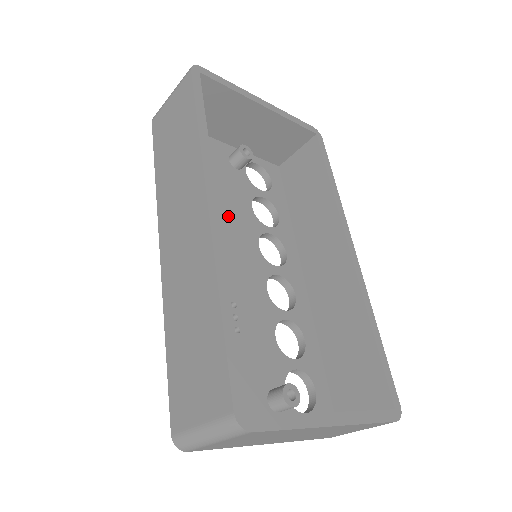
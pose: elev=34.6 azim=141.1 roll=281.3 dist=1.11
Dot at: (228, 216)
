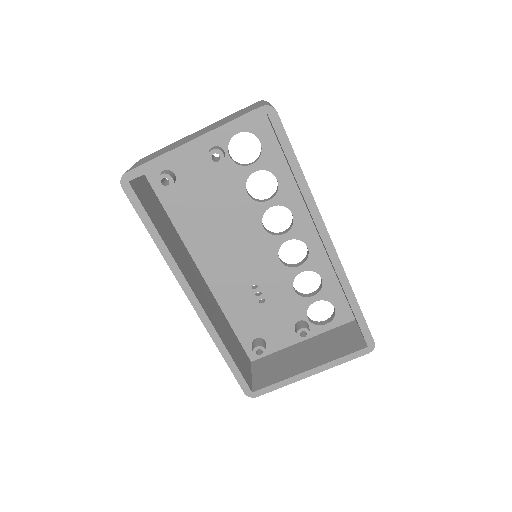
Dot at: (229, 220)
